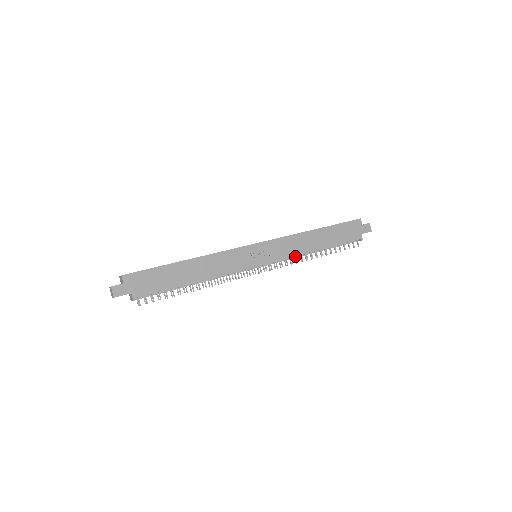
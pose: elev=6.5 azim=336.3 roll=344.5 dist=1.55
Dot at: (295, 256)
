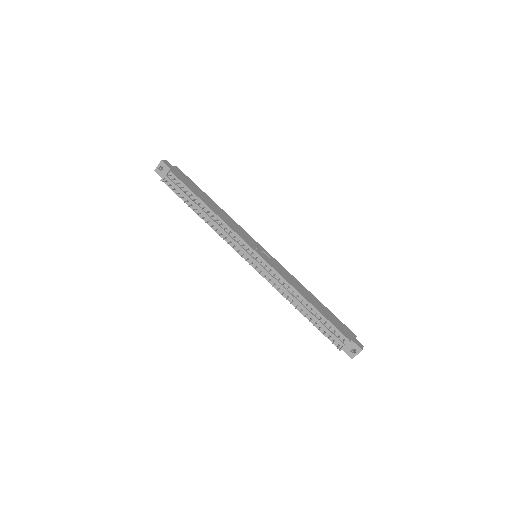
Dot at: (285, 283)
